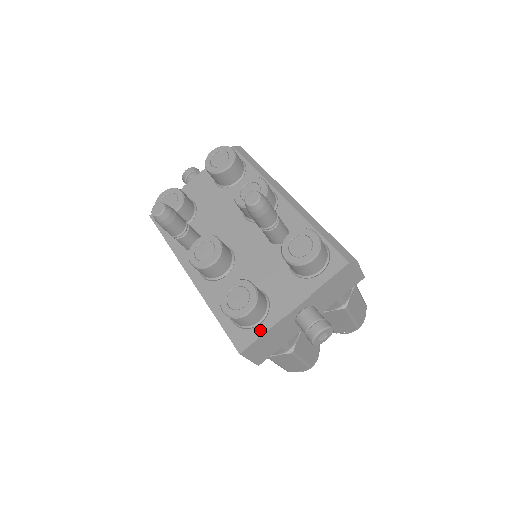
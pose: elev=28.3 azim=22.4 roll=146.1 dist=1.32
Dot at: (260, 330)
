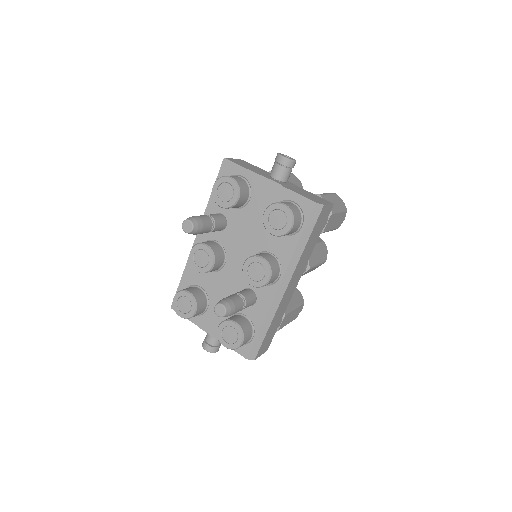
Dot at: occluded
